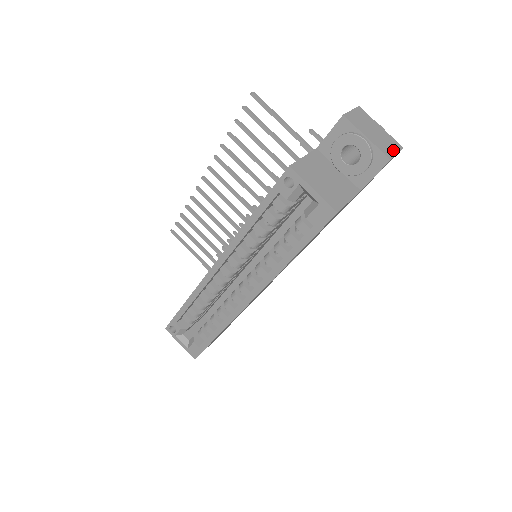
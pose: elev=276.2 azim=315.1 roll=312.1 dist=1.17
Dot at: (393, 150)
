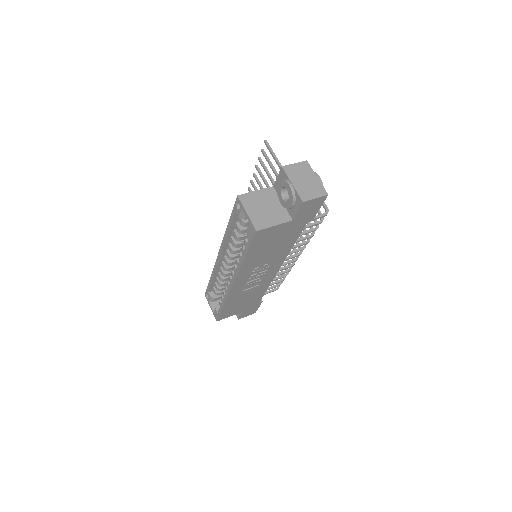
Dot at: (313, 195)
